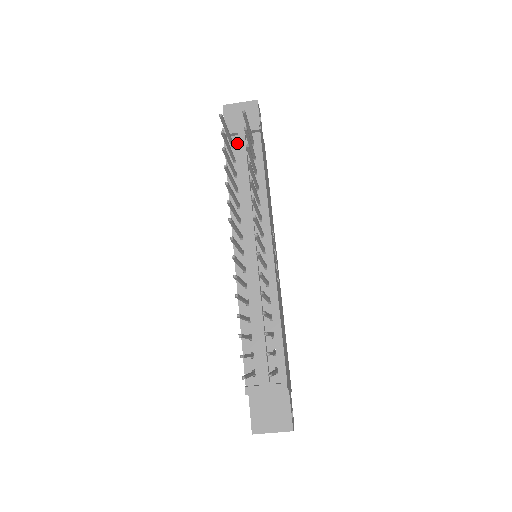
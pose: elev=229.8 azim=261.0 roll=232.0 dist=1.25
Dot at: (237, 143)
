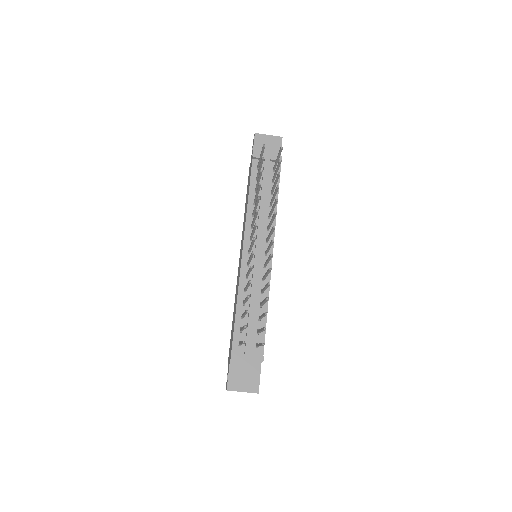
Dot at: (262, 166)
